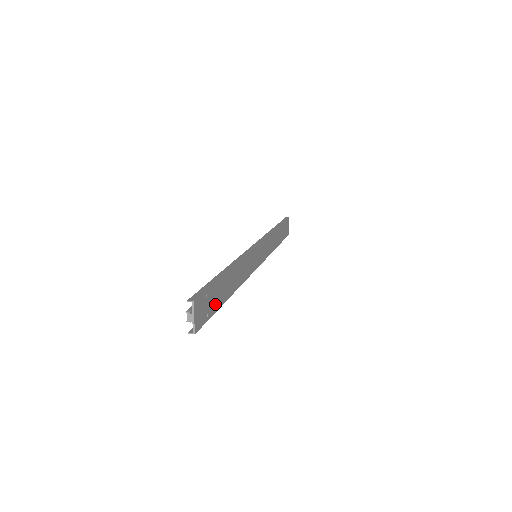
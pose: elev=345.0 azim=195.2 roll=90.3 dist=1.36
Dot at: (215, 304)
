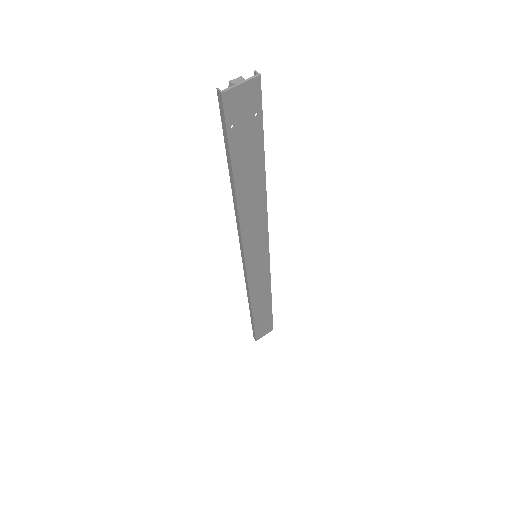
Dot at: (239, 147)
